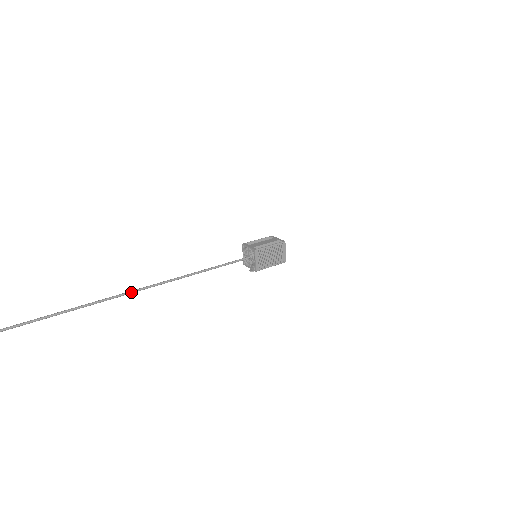
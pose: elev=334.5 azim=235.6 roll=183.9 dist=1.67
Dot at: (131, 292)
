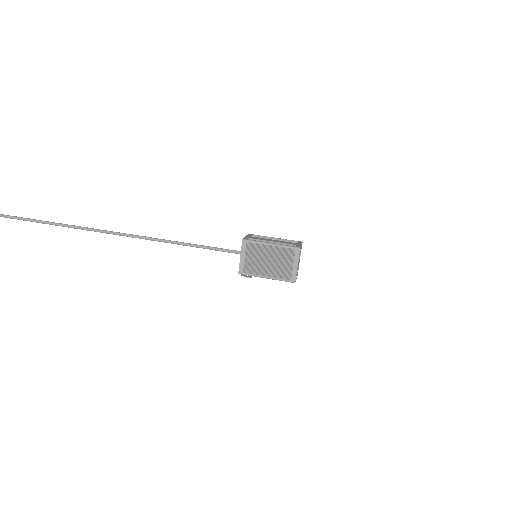
Dot at: (74, 226)
